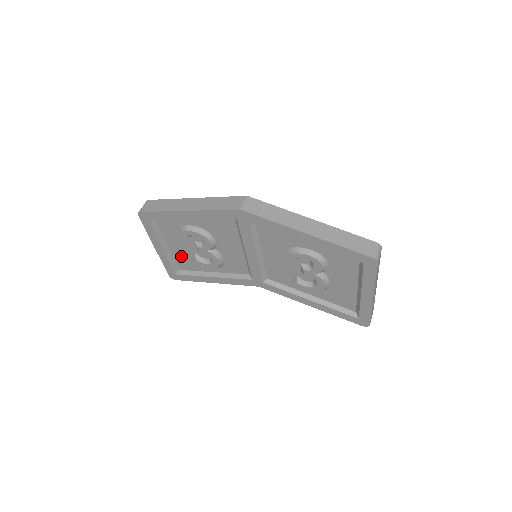
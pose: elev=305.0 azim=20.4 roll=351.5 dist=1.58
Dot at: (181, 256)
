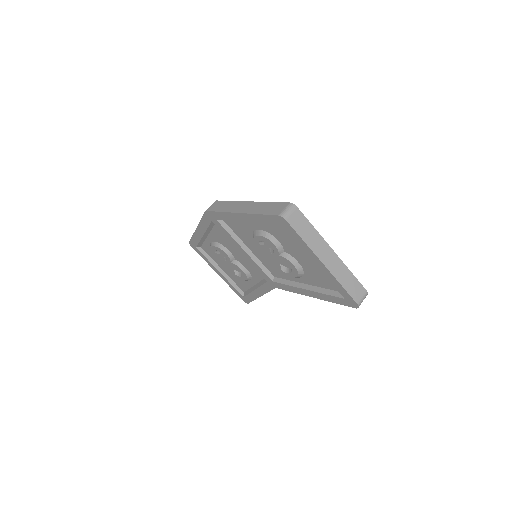
Dot at: (233, 277)
